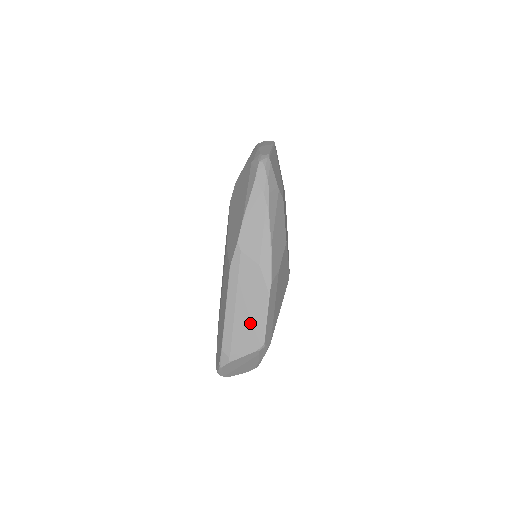
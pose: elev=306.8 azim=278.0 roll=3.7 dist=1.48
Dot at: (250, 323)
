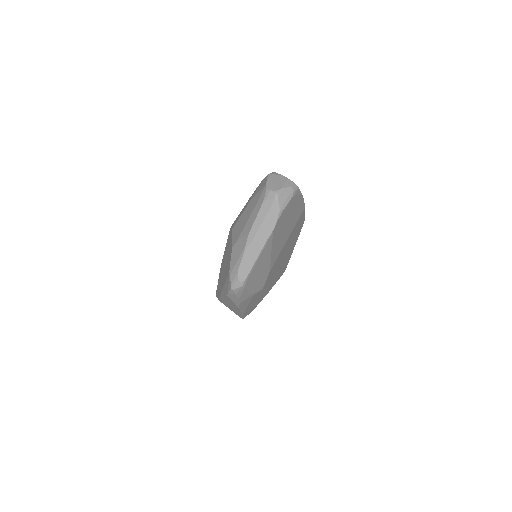
Dot at: occluded
